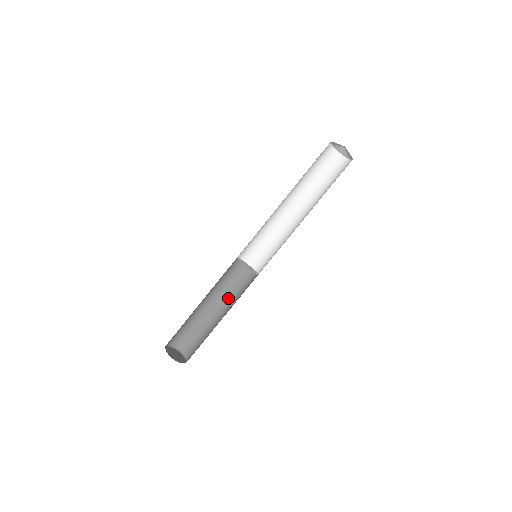
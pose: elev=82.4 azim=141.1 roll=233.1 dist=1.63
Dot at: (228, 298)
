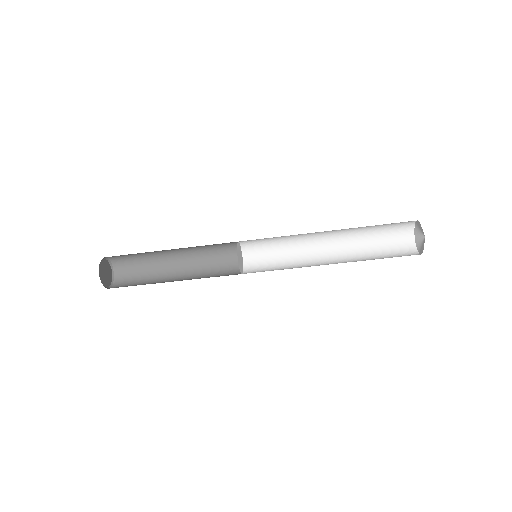
Dot at: (194, 250)
